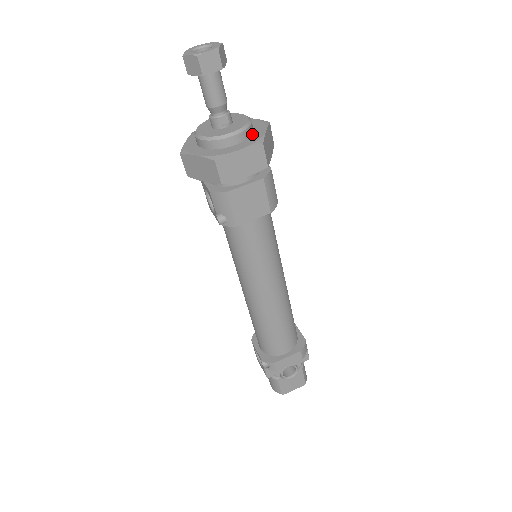
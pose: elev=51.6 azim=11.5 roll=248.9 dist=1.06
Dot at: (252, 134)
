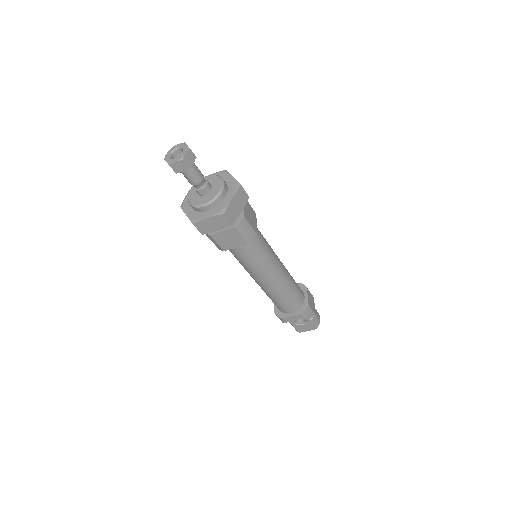
Dot at: (223, 200)
